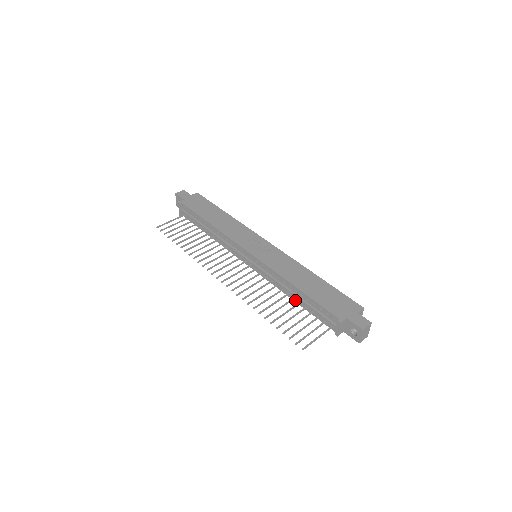
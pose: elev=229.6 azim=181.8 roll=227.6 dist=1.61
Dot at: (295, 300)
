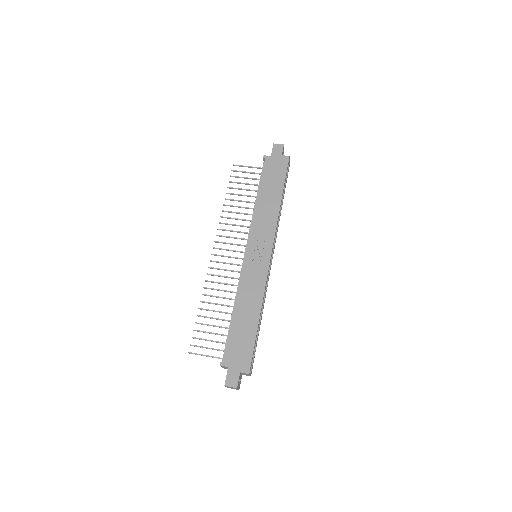
Dot at: occluded
